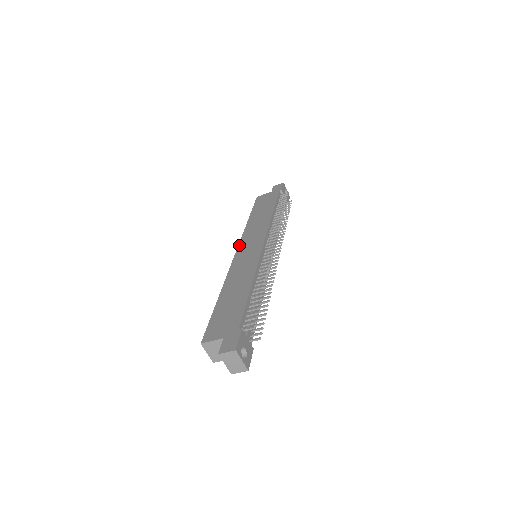
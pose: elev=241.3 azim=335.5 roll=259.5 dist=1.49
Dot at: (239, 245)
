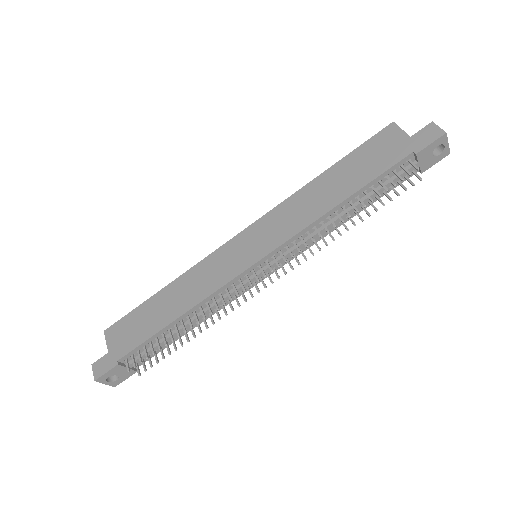
Dot at: (254, 223)
